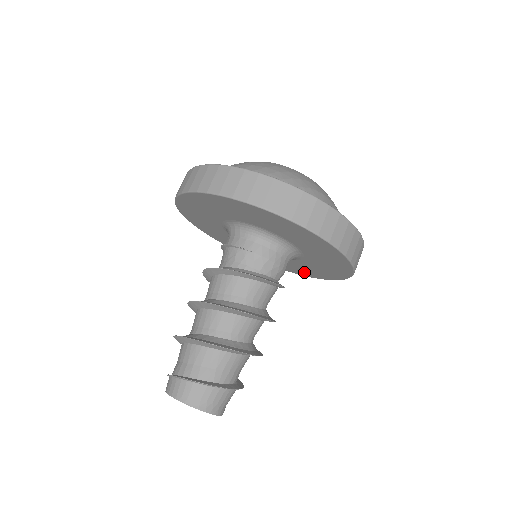
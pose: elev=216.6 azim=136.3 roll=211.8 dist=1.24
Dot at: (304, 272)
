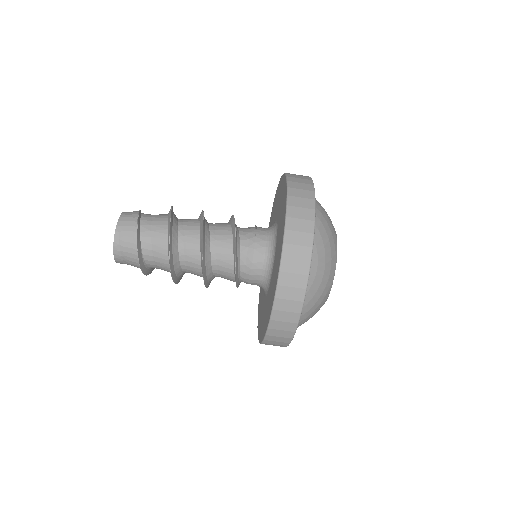
Dot at: occluded
